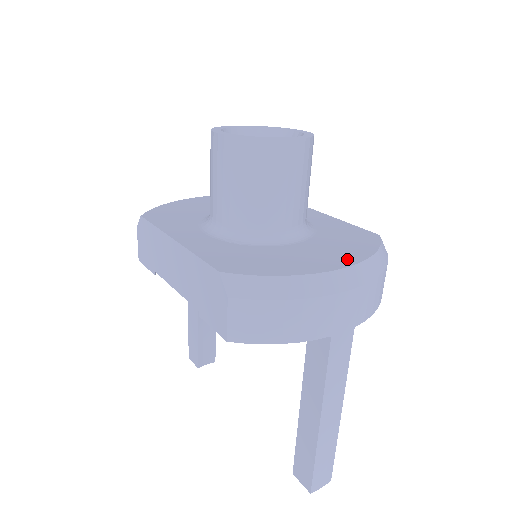
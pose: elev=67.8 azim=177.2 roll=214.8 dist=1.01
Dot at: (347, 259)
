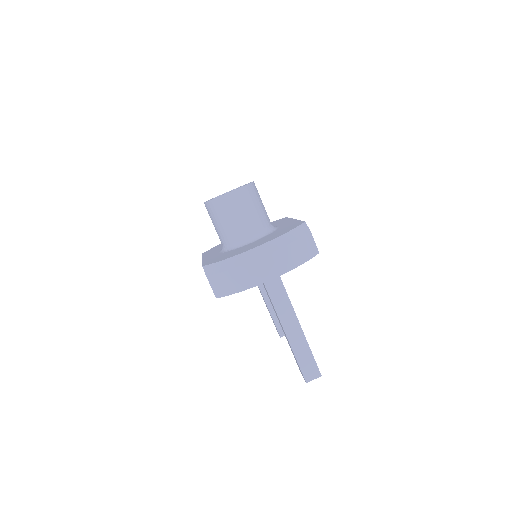
Dot at: (265, 242)
